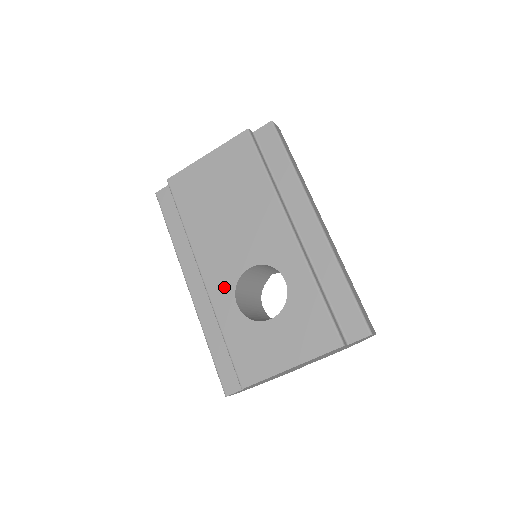
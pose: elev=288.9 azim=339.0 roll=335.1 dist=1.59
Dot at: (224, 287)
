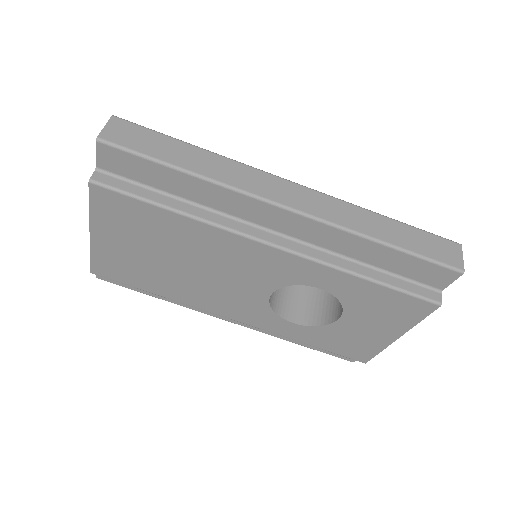
Dot at: (264, 318)
